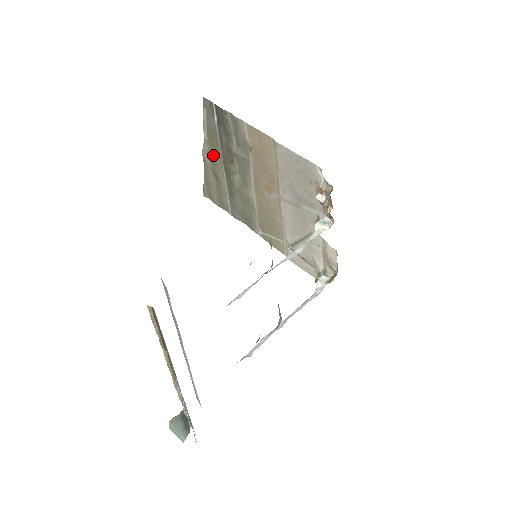
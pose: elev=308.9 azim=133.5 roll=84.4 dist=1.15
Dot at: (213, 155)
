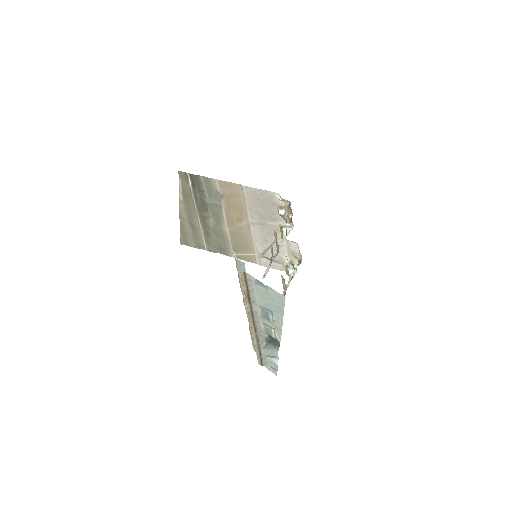
Dot at: (188, 210)
